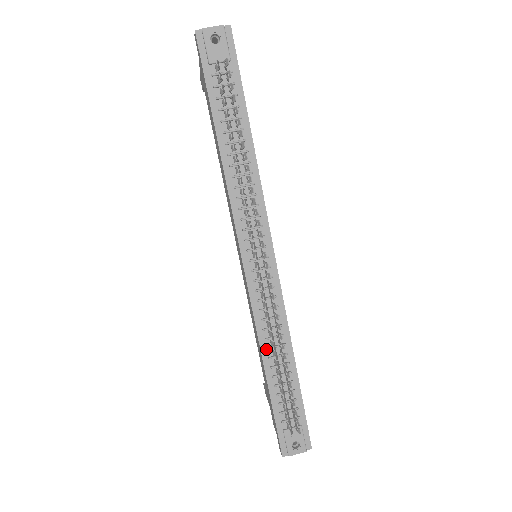
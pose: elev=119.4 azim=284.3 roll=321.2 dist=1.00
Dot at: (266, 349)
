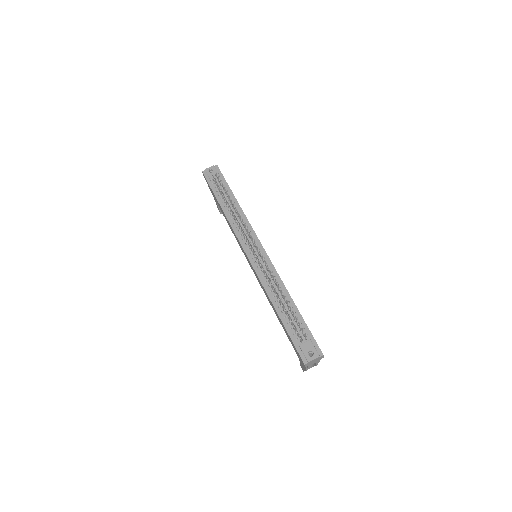
Dot at: (273, 297)
